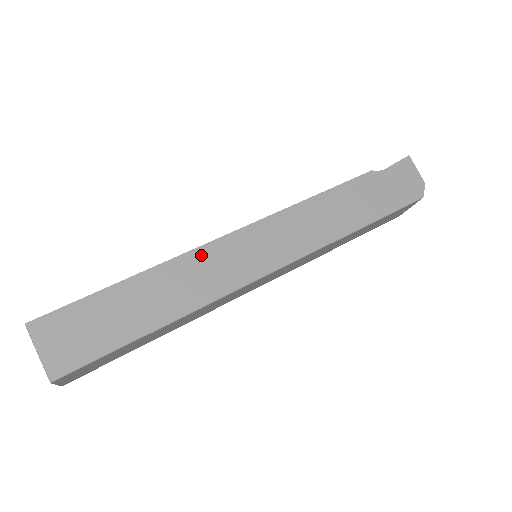
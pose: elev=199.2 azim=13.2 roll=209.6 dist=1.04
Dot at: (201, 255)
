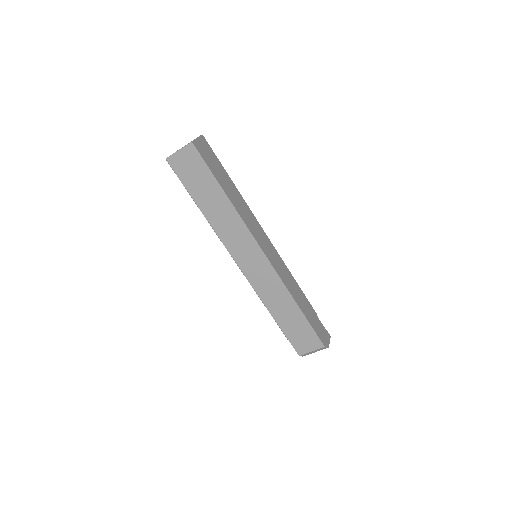
Dot at: (253, 217)
